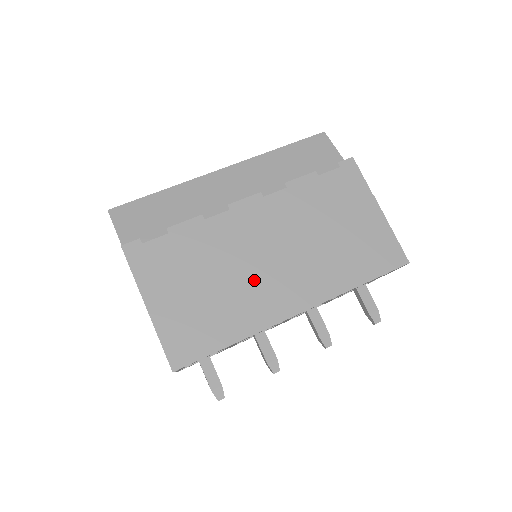
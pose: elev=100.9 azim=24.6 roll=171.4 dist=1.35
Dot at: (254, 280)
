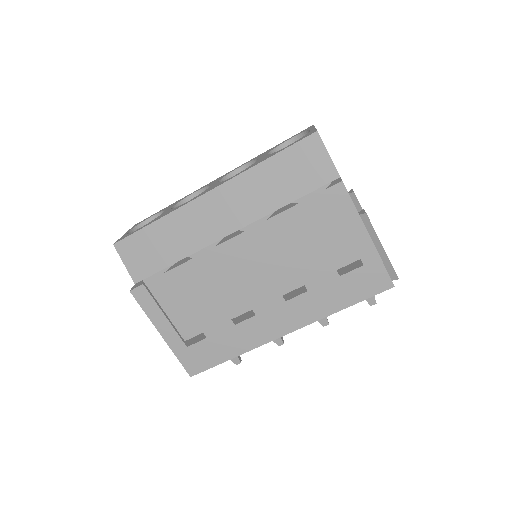
Dot at: occluded
